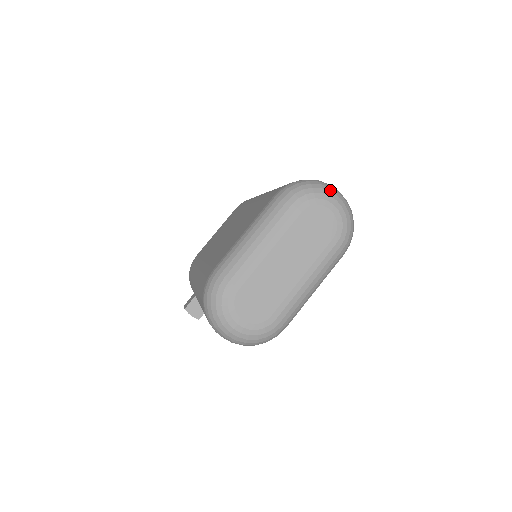
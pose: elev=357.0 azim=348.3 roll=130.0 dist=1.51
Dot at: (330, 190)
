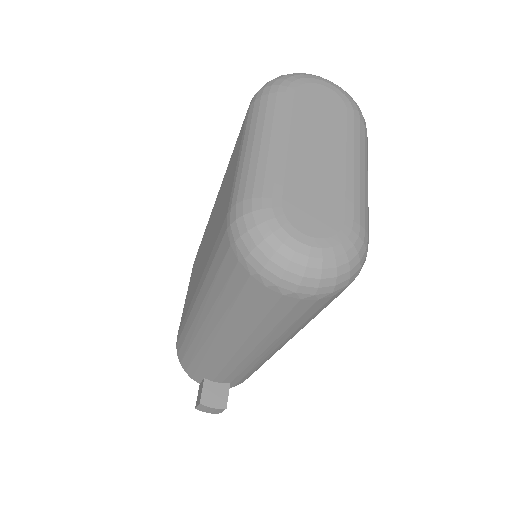
Dot at: (306, 74)
